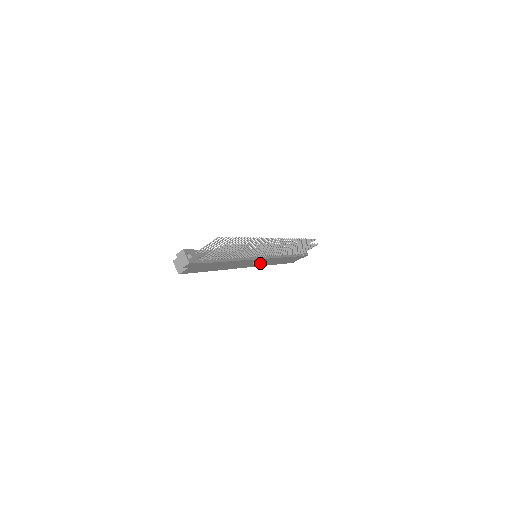
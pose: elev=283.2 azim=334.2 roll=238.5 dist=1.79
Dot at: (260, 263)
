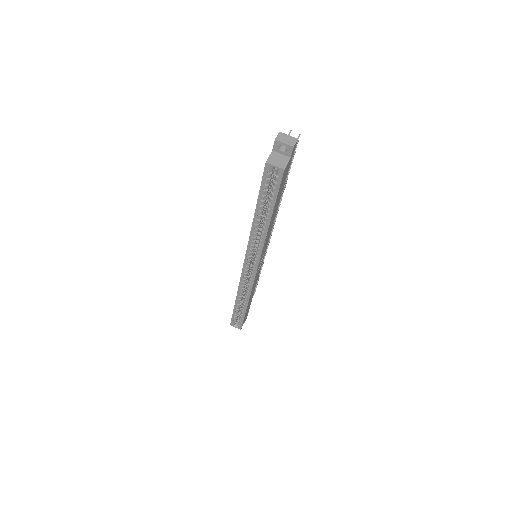
Dot at: (257, 273)
